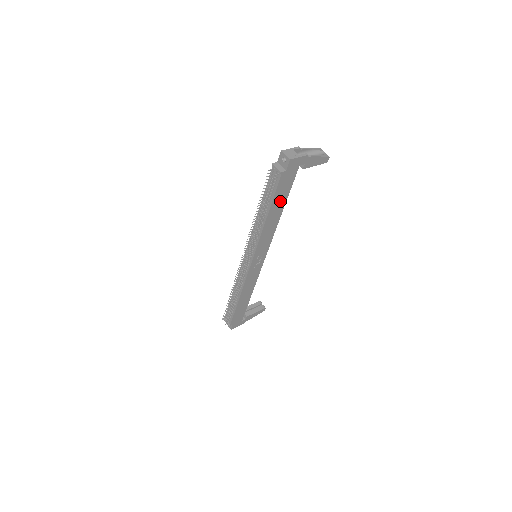
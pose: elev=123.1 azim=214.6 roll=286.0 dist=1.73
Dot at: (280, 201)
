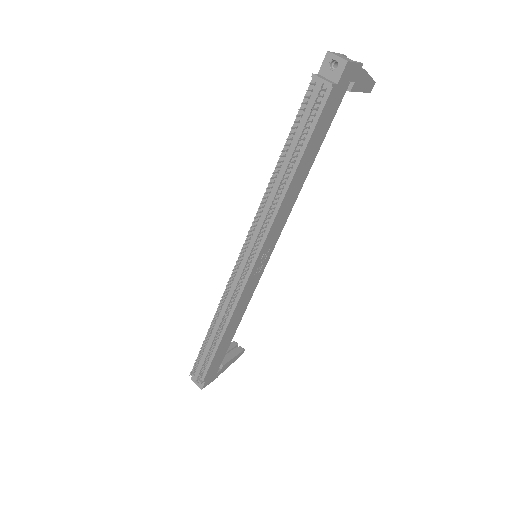
Dot at: (313, 148)
